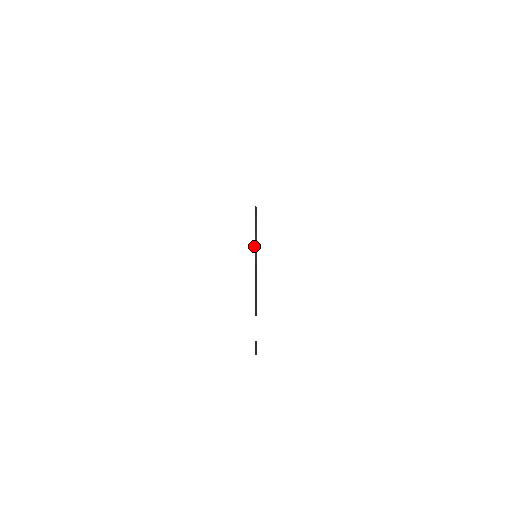
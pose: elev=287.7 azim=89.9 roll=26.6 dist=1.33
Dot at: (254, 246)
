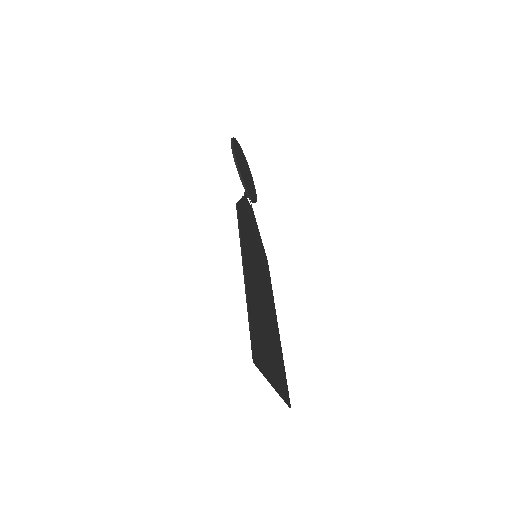
Dot at: occluded
